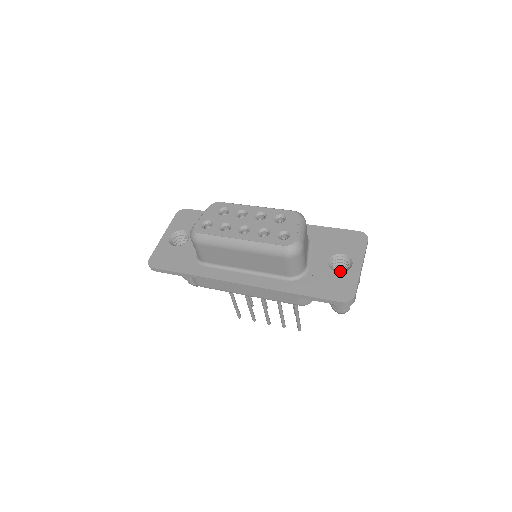
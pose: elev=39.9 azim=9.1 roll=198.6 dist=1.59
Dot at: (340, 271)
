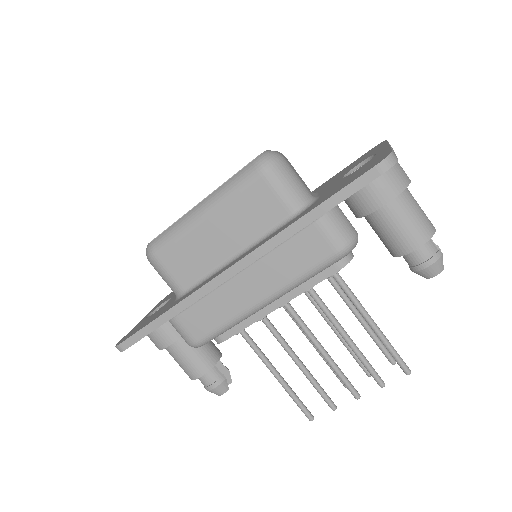
Dot at: occluded
